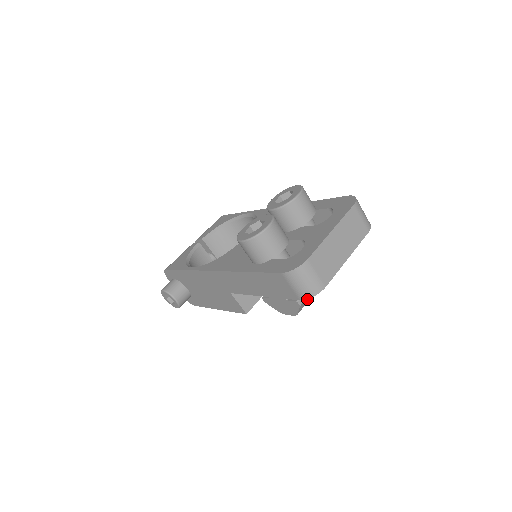
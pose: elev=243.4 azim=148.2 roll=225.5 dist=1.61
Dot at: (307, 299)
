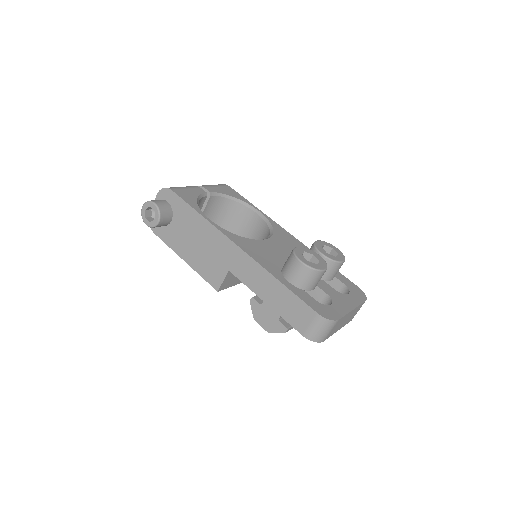
Dot at: occluded
